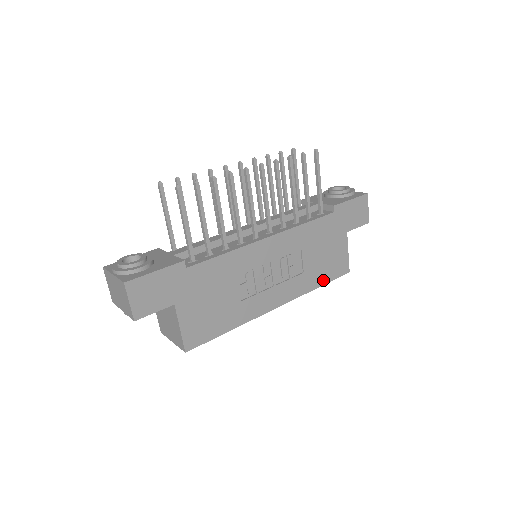
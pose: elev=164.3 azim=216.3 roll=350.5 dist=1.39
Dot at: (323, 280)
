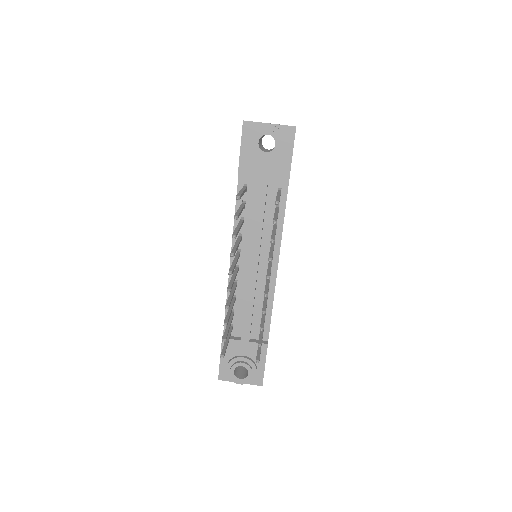
Dot at: occluded
